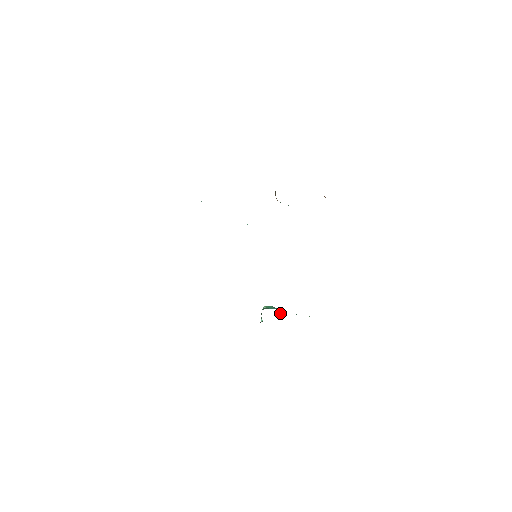
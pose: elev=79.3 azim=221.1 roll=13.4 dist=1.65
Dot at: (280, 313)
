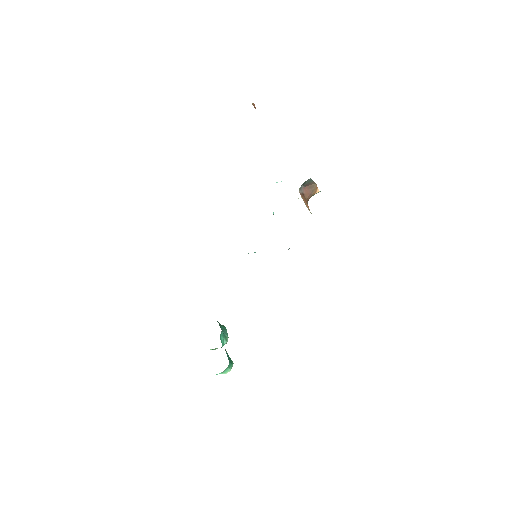
Dot at: (223, 342)
